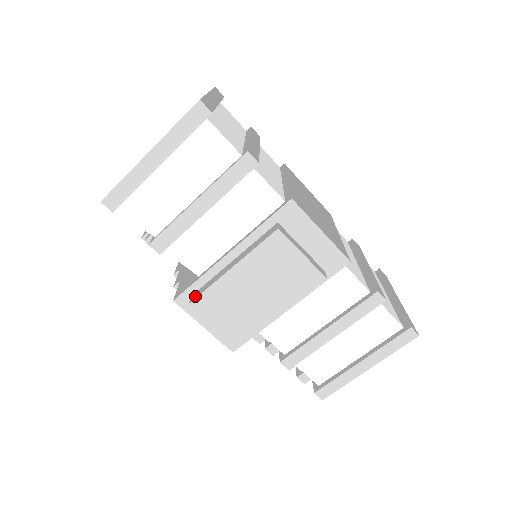
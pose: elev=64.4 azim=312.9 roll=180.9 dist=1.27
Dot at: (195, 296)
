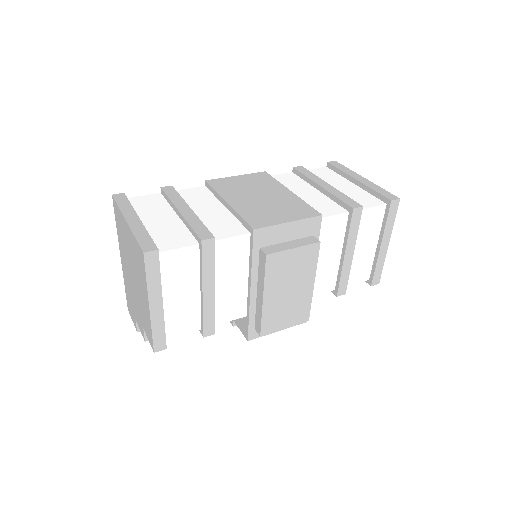
Dot at: (258, 329)
